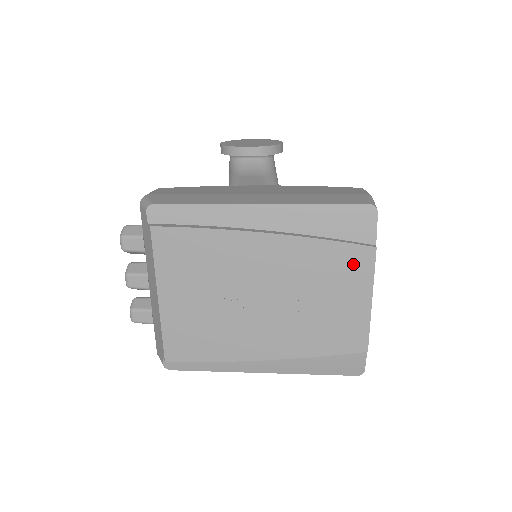
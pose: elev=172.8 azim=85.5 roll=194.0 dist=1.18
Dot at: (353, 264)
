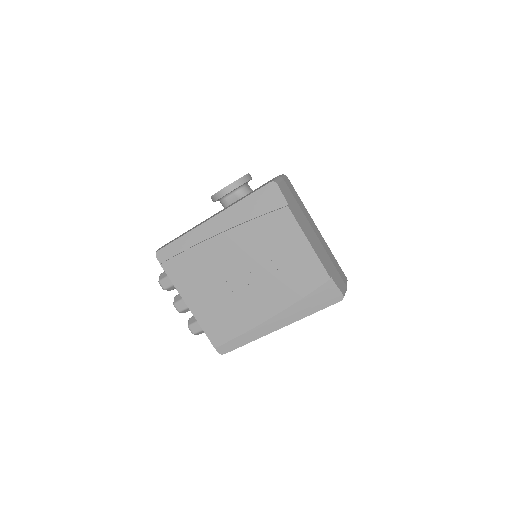
Dot at: (281, 224)
